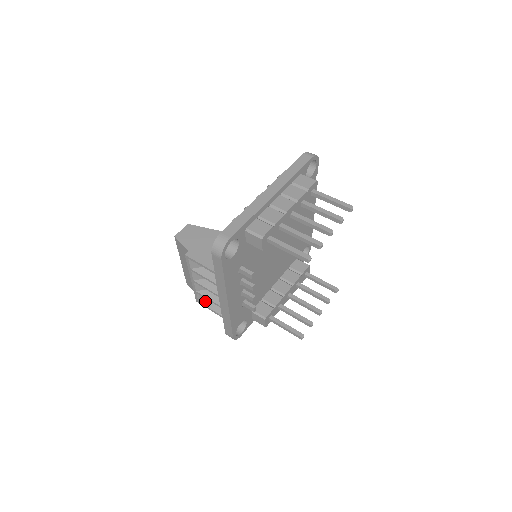
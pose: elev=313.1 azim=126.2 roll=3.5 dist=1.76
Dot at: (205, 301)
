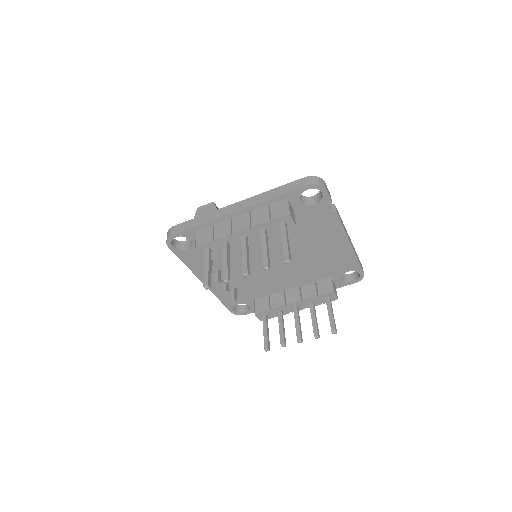
Dot at: occluded
